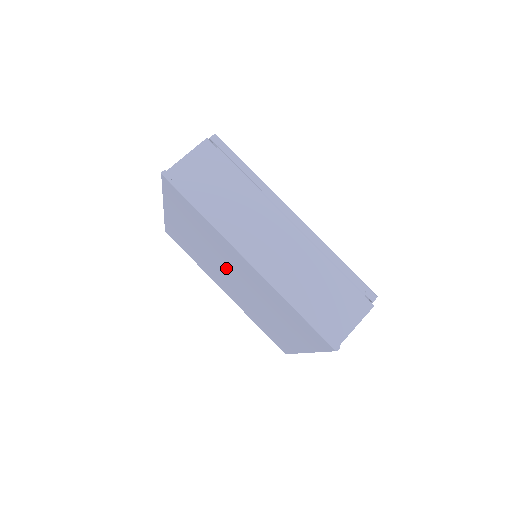
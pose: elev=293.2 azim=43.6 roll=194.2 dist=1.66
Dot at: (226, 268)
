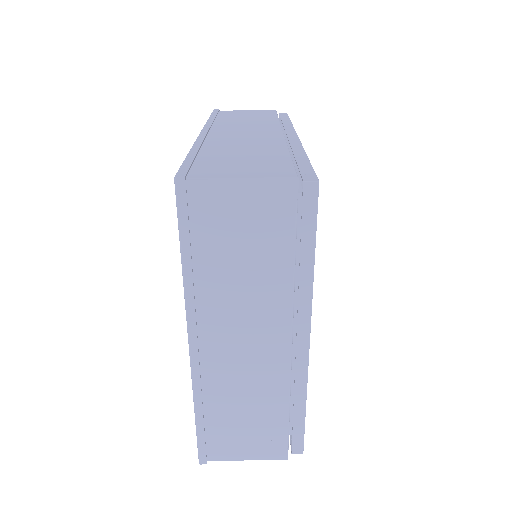
Dot at: occluded
